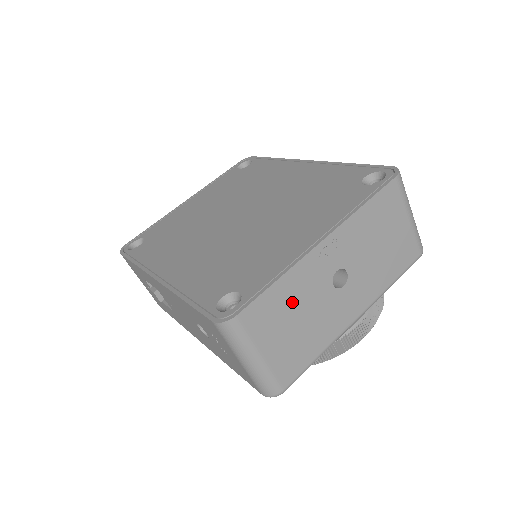
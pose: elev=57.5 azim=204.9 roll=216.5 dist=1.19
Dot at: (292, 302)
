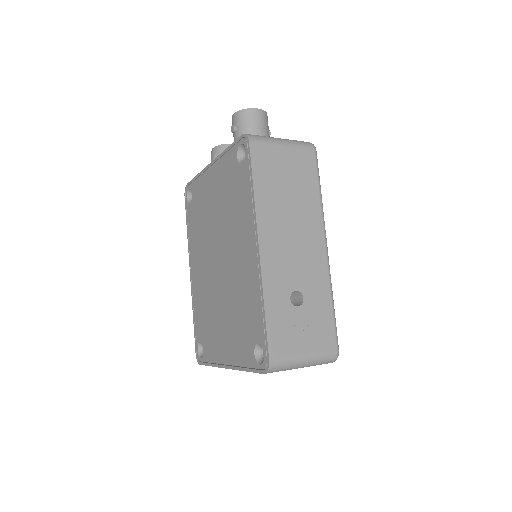
Dot at: occluded
